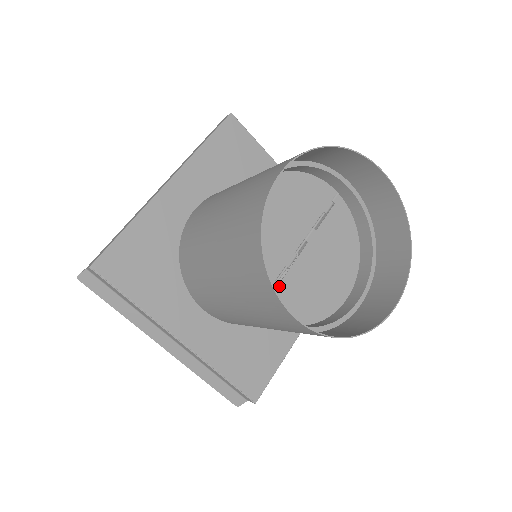
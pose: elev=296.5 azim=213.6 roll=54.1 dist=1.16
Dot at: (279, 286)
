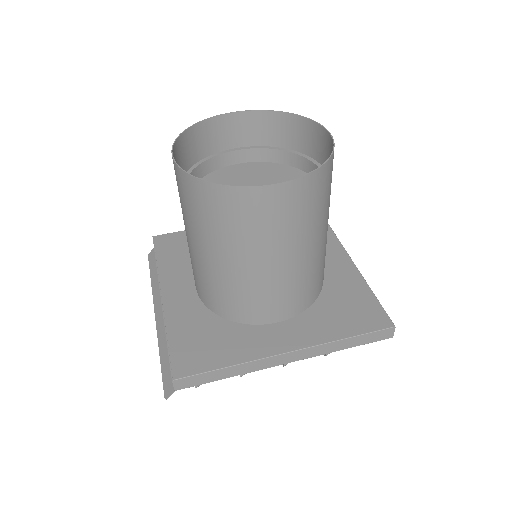
Dot at: occluded
